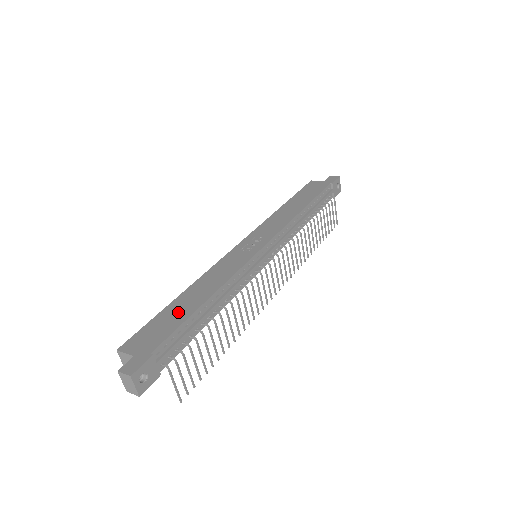
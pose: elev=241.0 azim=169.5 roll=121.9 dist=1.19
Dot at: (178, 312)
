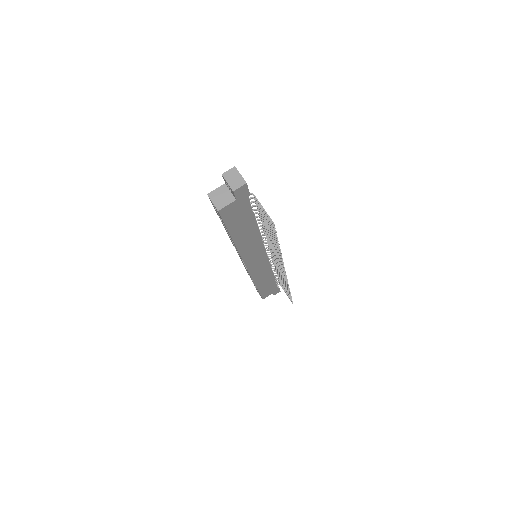
Dot at: occluded
